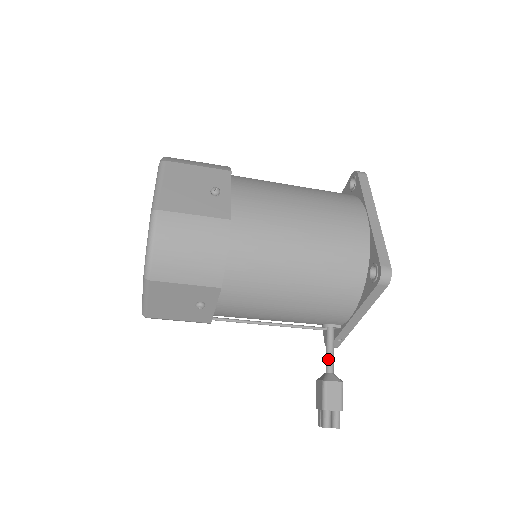
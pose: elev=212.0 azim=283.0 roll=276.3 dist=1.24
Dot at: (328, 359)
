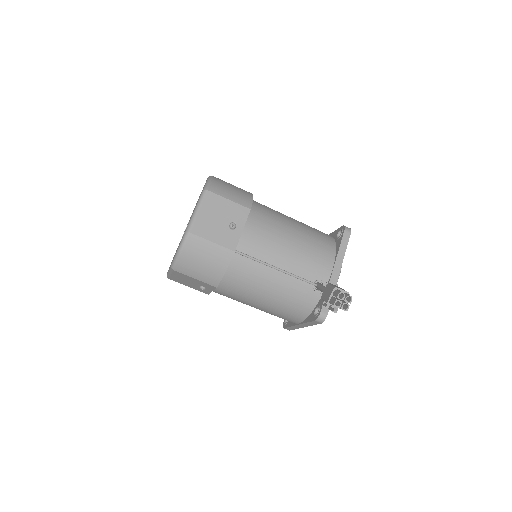
Dot at: occluded
